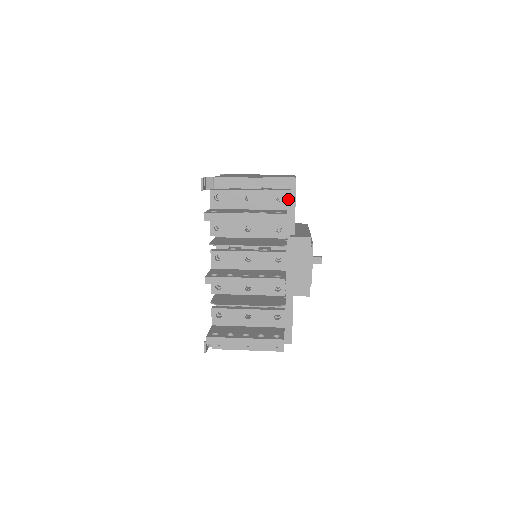
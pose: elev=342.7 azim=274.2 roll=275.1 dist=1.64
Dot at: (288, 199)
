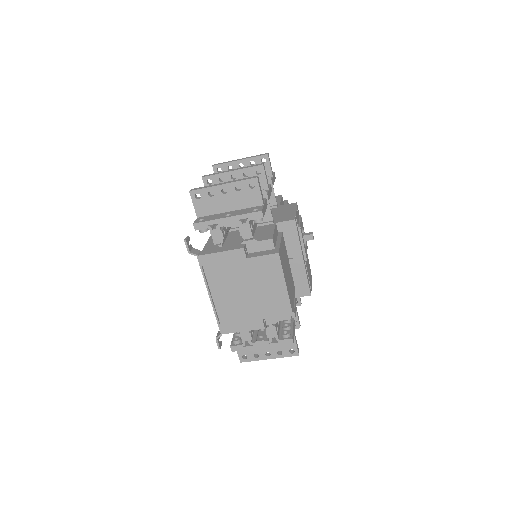
Dot at: (279, 197)
